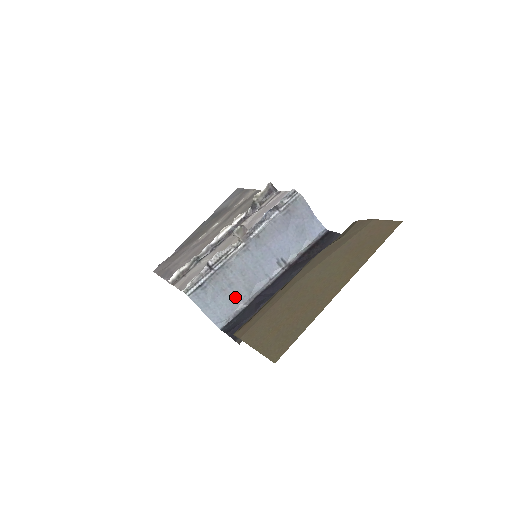
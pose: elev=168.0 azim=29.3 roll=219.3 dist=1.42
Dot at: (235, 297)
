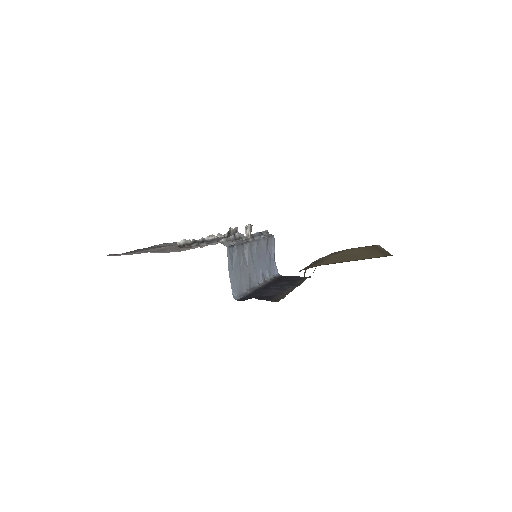
Dot at: (244, 279)
